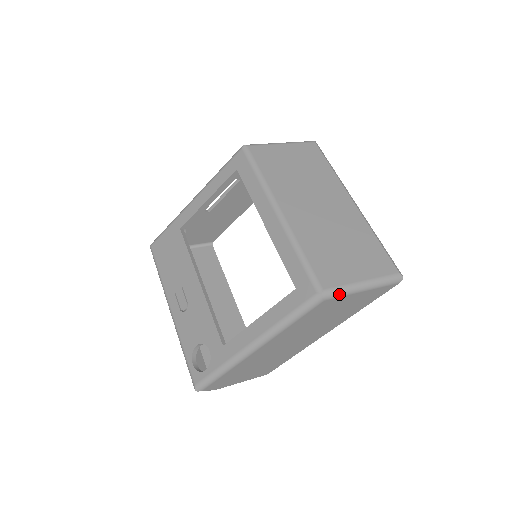
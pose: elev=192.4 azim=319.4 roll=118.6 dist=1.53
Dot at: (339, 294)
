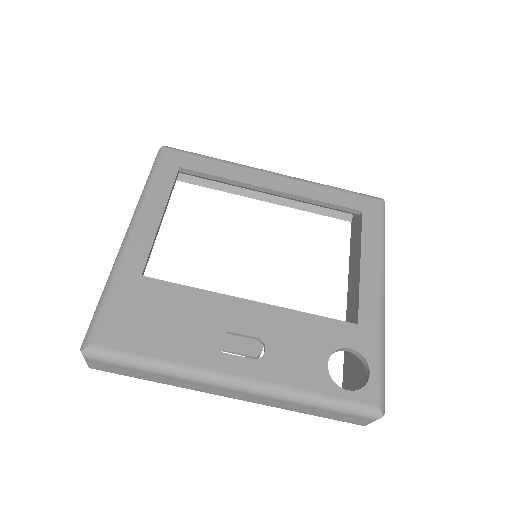
Dot at: occluded
